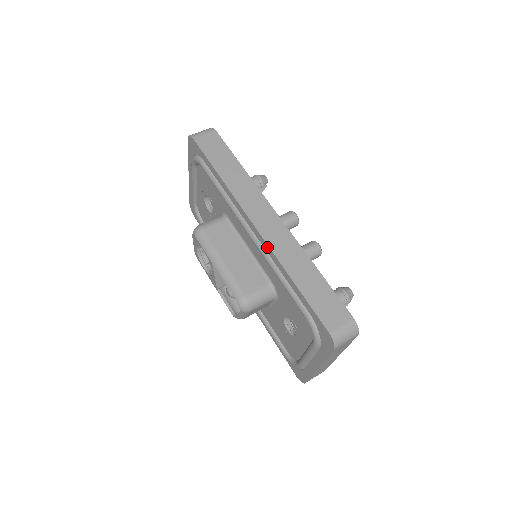
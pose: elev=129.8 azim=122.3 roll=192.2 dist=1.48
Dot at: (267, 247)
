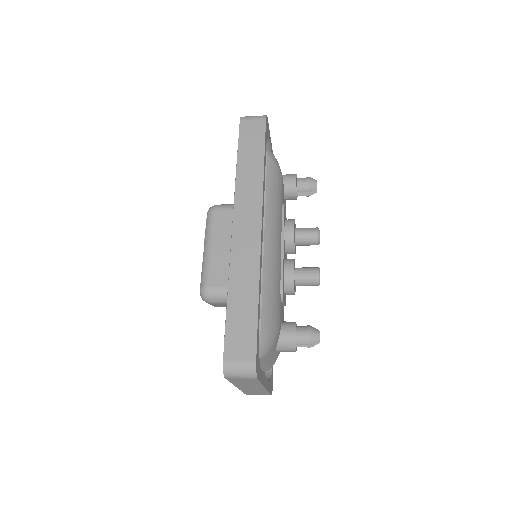
Dot at: (231, 252)
